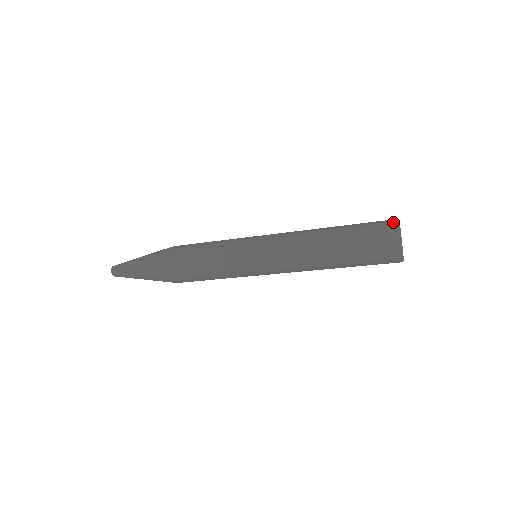
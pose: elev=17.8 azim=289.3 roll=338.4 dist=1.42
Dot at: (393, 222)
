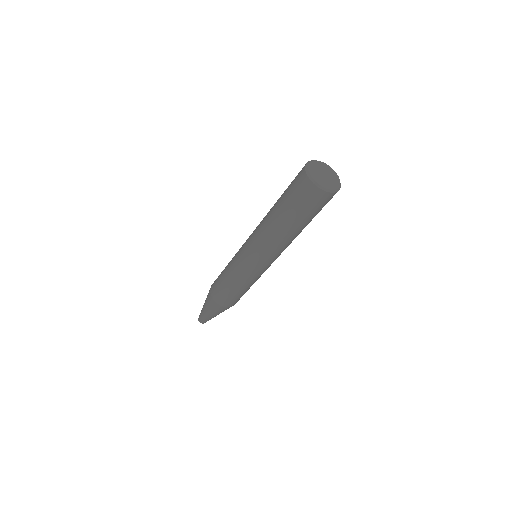
Dot at: occluded
